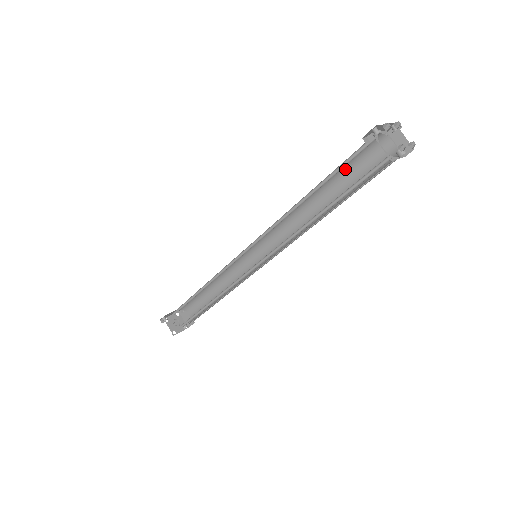
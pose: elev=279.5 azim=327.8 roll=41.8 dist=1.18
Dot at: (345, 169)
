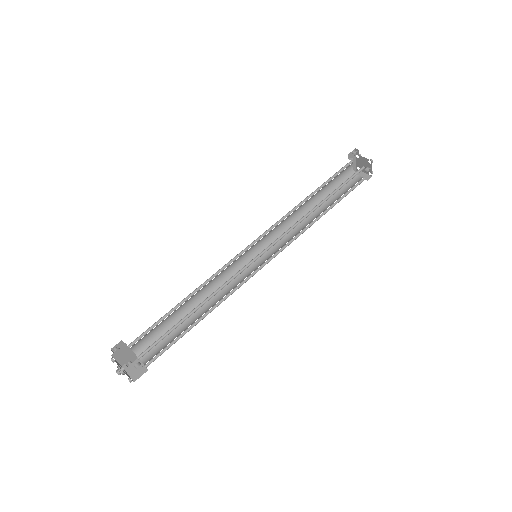
Dot at: (330, 190)
